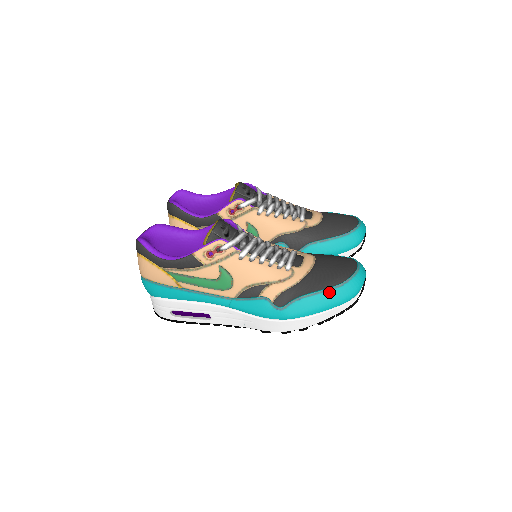
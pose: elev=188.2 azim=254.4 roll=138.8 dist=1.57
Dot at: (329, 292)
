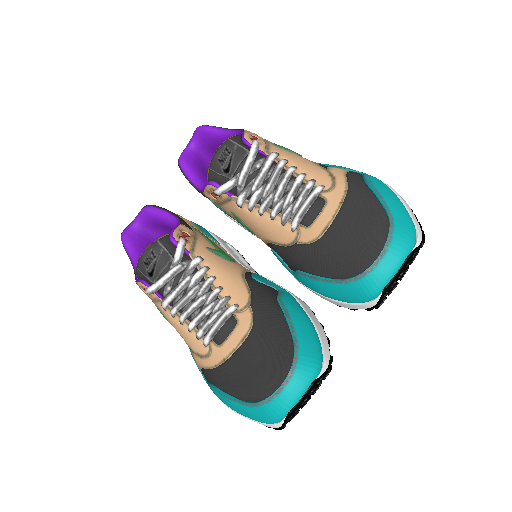
Dot at: (237, 404)
